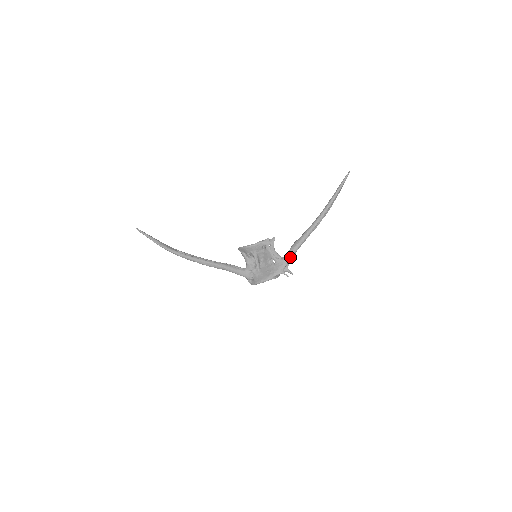
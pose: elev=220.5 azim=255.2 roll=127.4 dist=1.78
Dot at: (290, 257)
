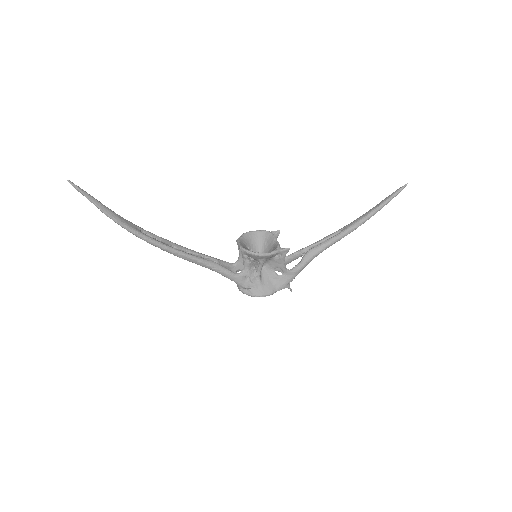
Dot at: (302, 269)
